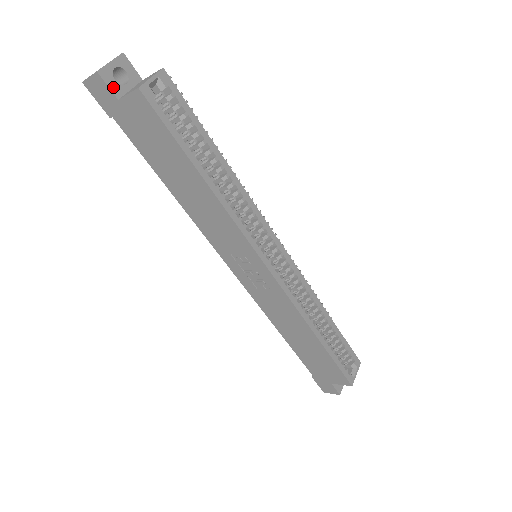
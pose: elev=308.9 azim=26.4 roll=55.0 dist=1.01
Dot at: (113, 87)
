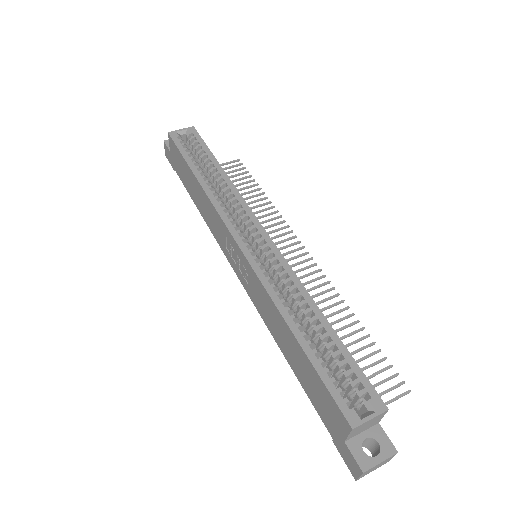
Dot at: occluded
